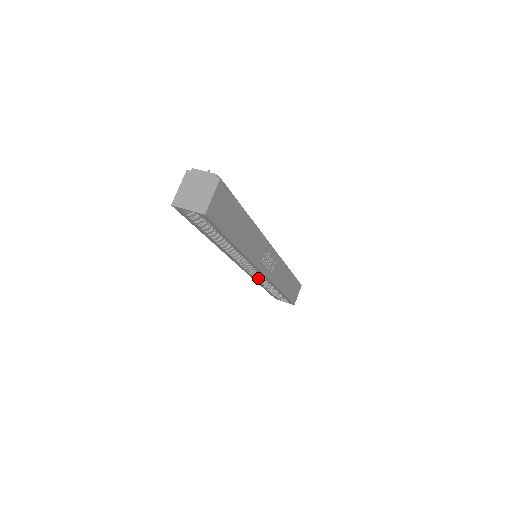
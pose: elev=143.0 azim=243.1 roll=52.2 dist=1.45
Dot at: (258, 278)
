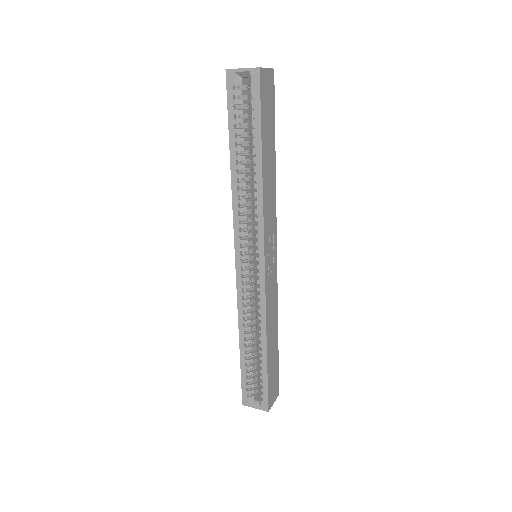
Dot at: (246, 306)
